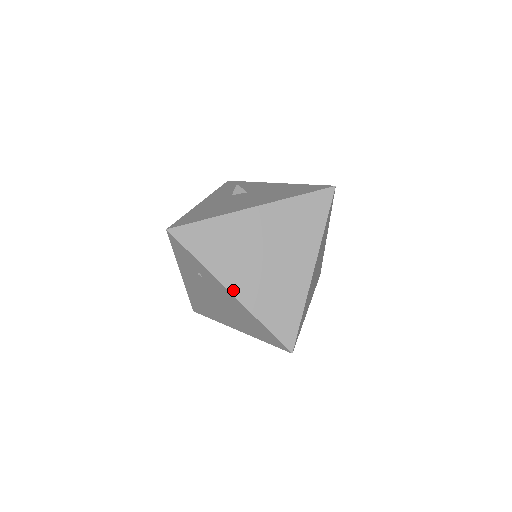
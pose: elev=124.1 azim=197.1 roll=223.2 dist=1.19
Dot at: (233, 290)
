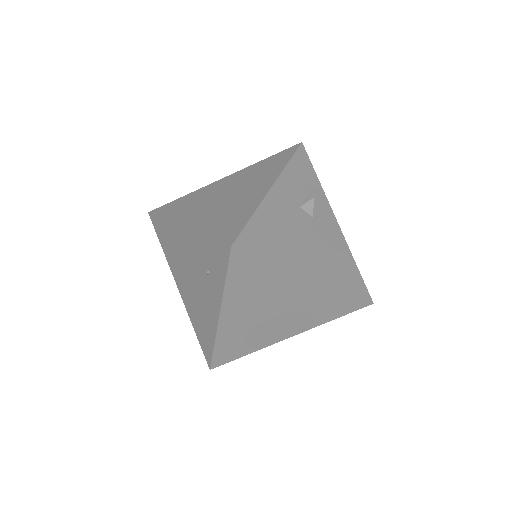
Dot at: (223, 317)
